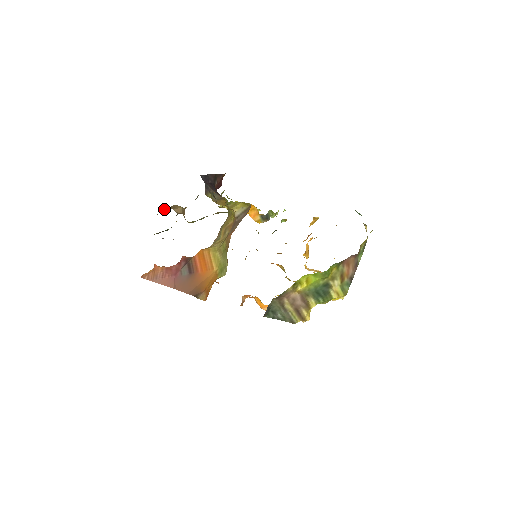
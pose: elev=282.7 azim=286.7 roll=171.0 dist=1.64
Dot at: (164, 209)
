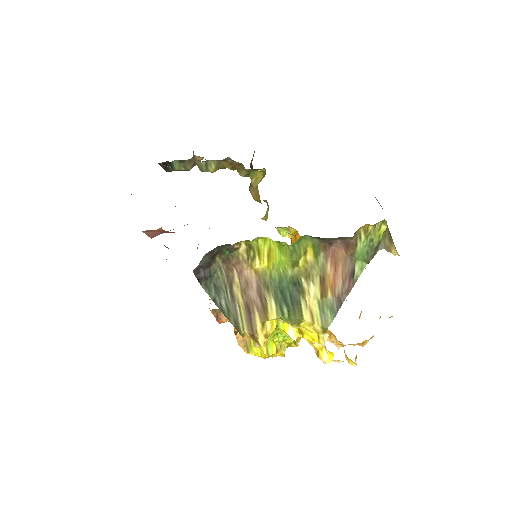
Dot at: occluded
